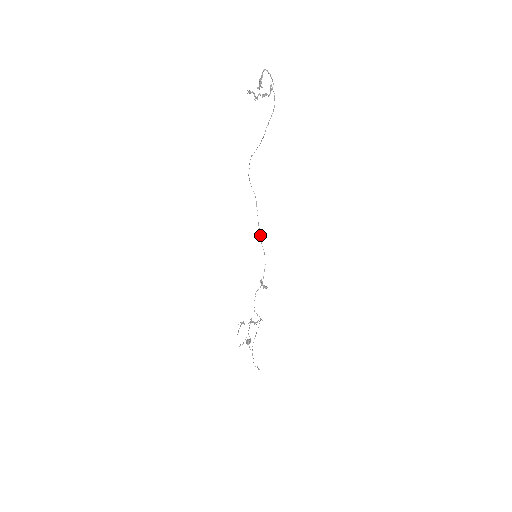
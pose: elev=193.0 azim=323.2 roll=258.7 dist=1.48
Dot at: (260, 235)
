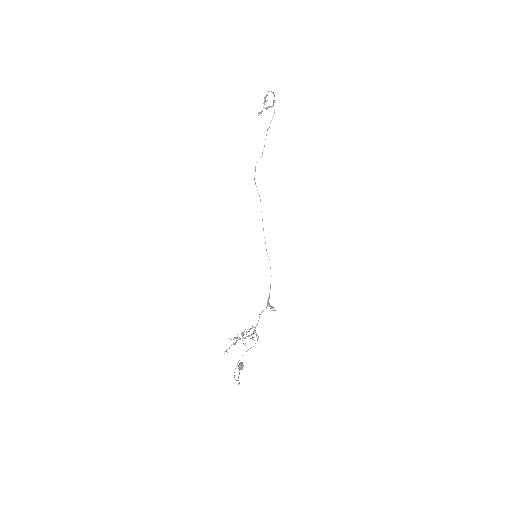
Dot at: occluded
